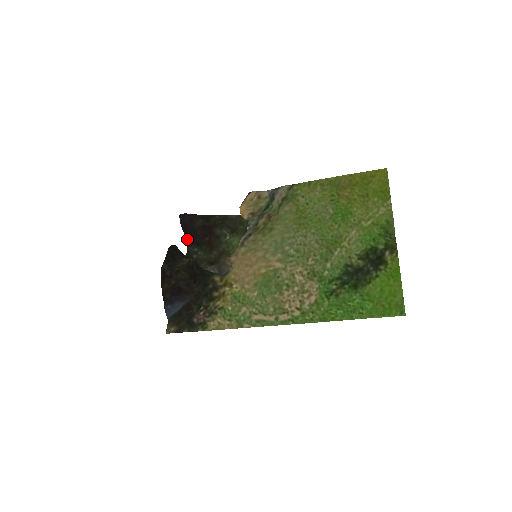
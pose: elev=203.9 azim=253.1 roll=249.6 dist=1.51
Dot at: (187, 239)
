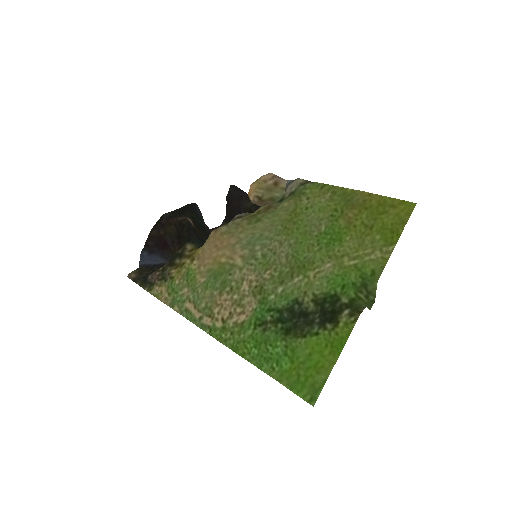
Dot at: (227, 214)
